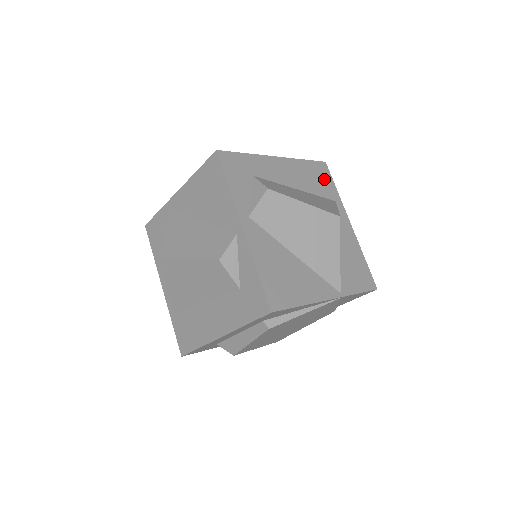
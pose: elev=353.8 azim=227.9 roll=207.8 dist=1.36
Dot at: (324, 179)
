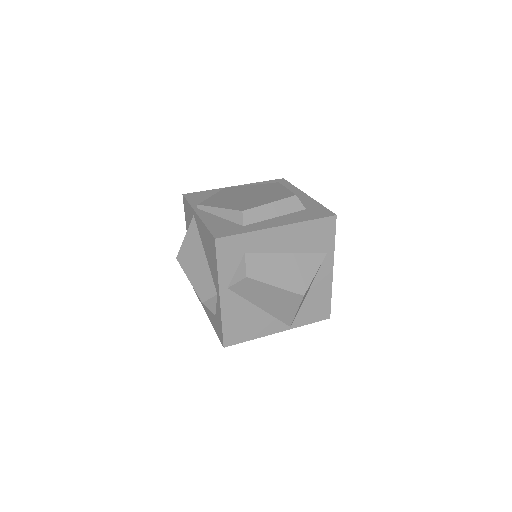
Dot at: (325, 234)
